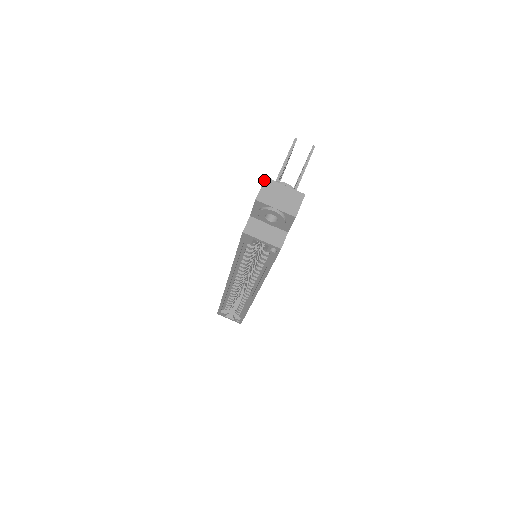
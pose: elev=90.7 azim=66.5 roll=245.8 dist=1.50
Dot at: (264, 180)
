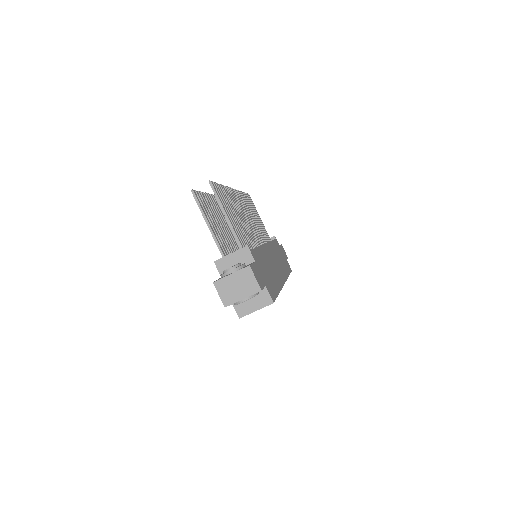
Dot at: occluded
